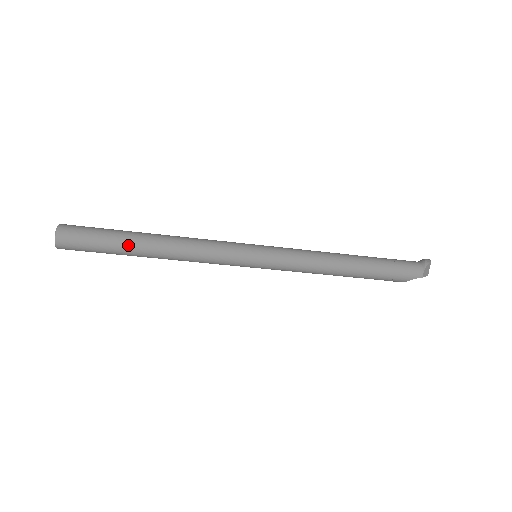
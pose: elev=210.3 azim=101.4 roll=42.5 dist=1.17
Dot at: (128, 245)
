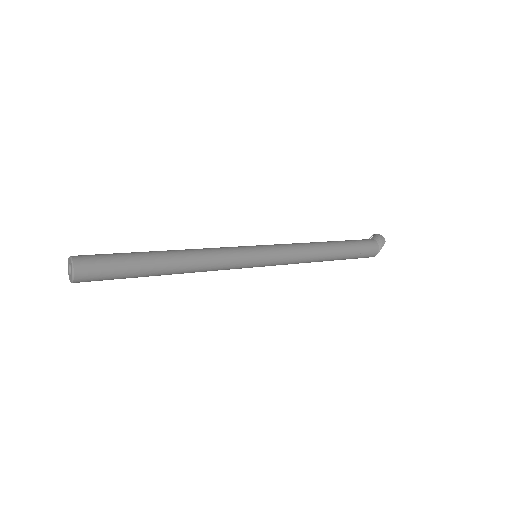
Dot at: (147, 274)
